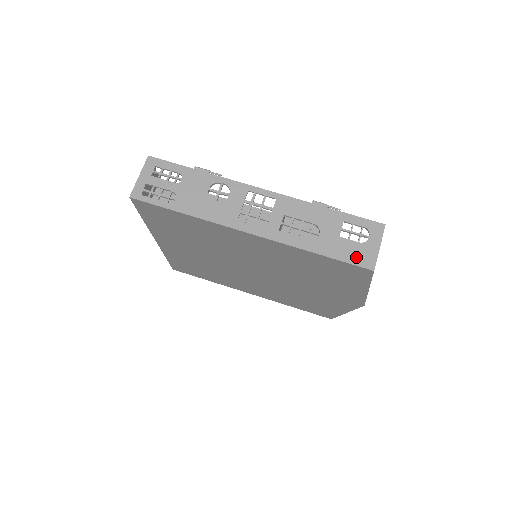
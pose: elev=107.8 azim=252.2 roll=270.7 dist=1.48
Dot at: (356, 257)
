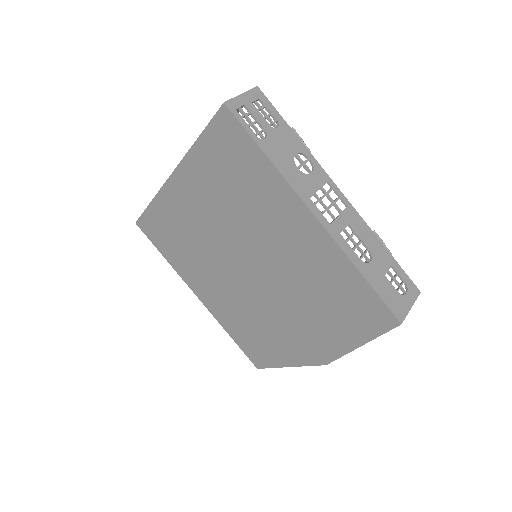
Dot at: (392, 302)
